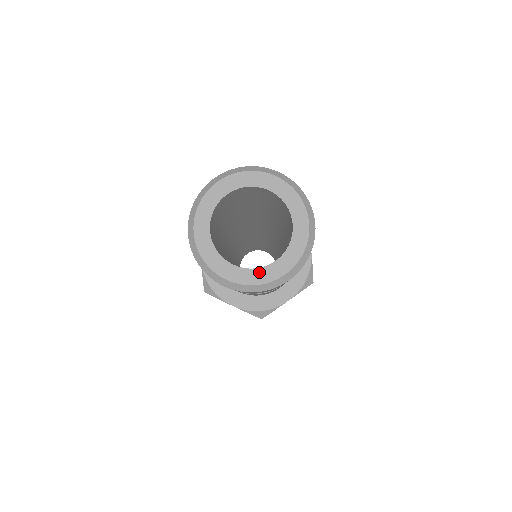
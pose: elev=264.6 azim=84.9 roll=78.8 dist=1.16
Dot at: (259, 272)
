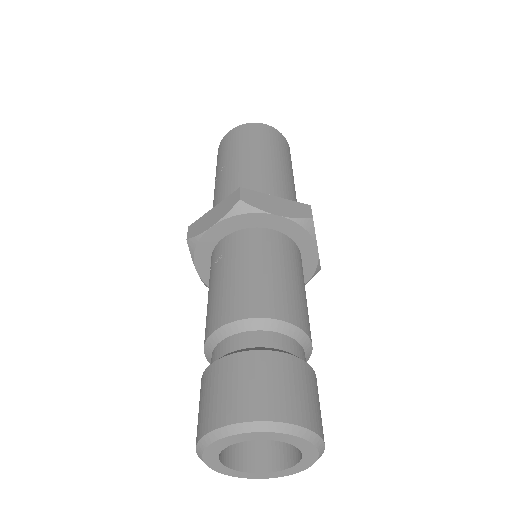
Dot at: (272, 474)
